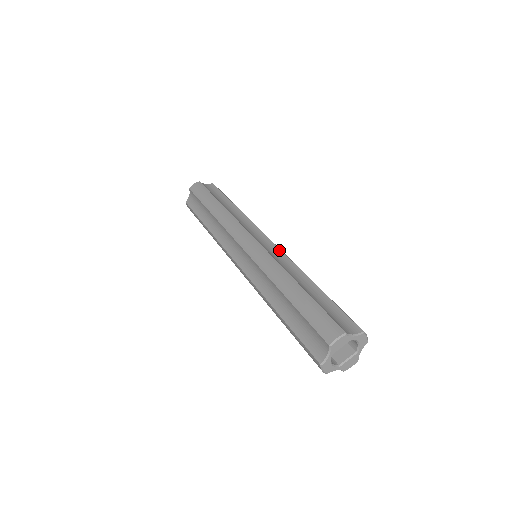
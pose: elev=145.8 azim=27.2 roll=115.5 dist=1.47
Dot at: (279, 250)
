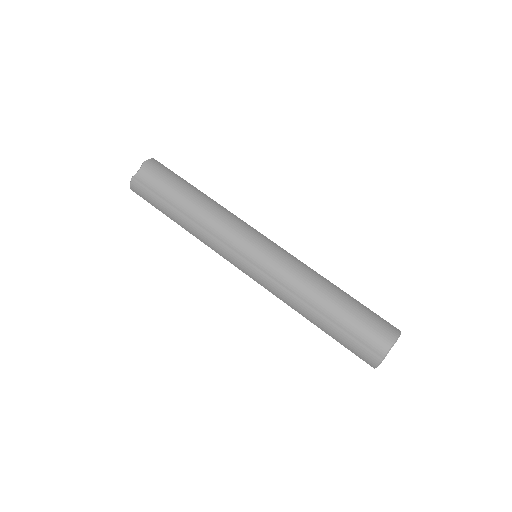
Dot at: occluded
